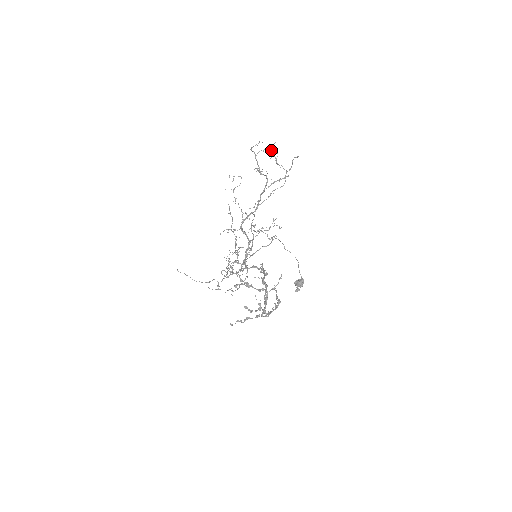
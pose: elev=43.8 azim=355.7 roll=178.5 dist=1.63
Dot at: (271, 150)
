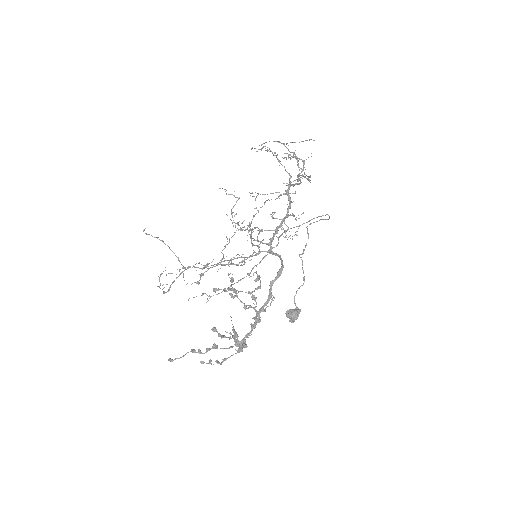
Dot at: occluded
